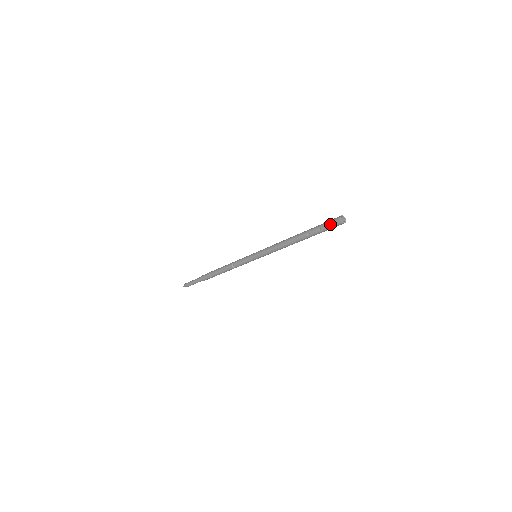
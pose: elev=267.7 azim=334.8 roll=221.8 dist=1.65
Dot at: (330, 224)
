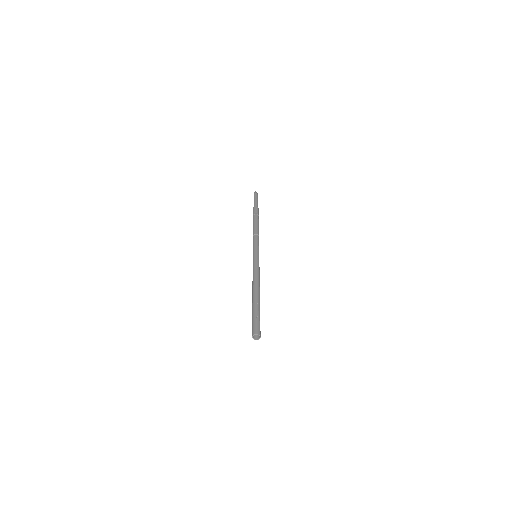
Dot at: occluded
